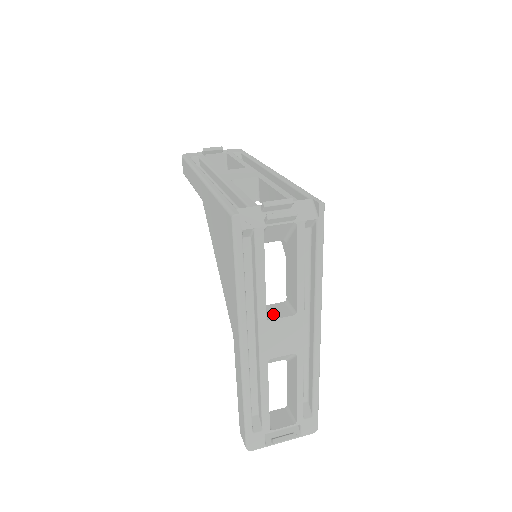
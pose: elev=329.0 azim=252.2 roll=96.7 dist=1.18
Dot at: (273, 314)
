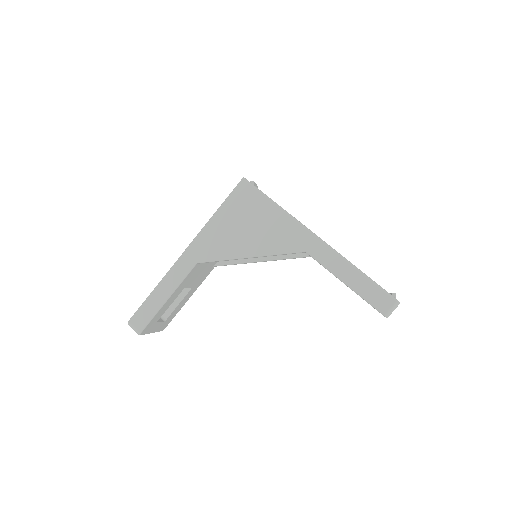
Dot at: occluded
